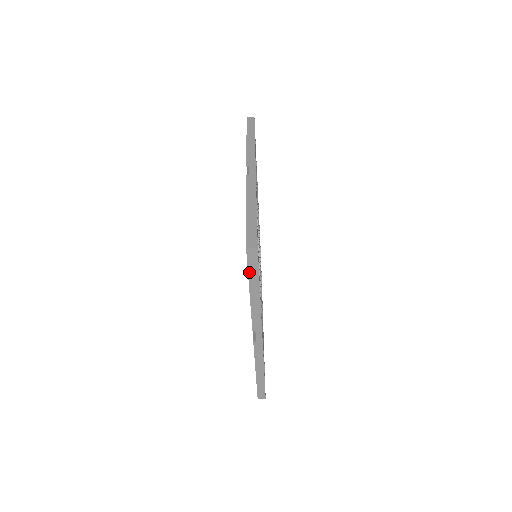
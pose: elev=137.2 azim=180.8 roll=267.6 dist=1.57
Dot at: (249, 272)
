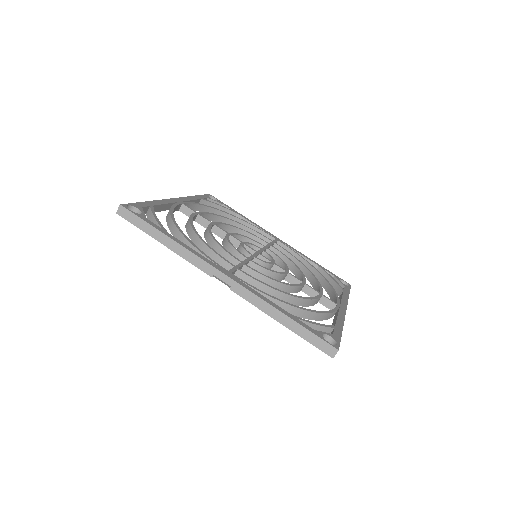
Dot at: (140, 228)
